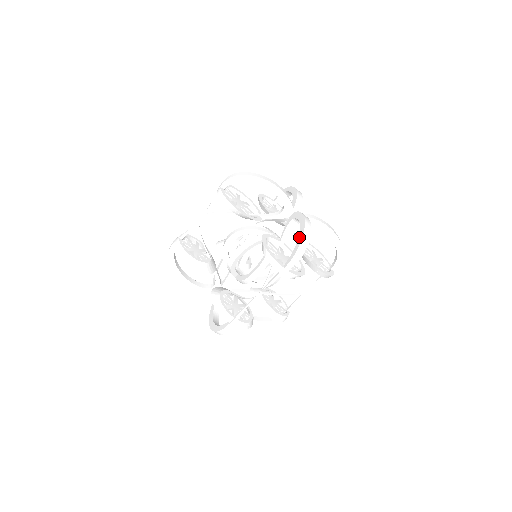
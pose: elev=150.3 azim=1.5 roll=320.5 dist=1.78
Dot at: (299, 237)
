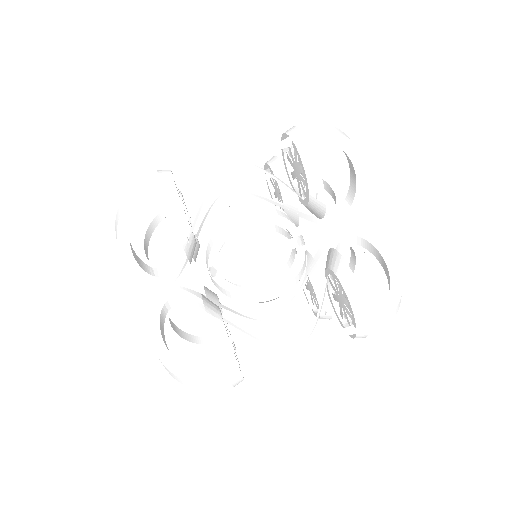
Dot at: (393, 282)
